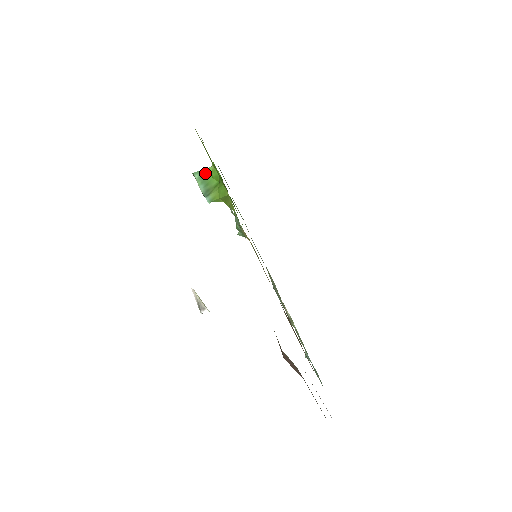
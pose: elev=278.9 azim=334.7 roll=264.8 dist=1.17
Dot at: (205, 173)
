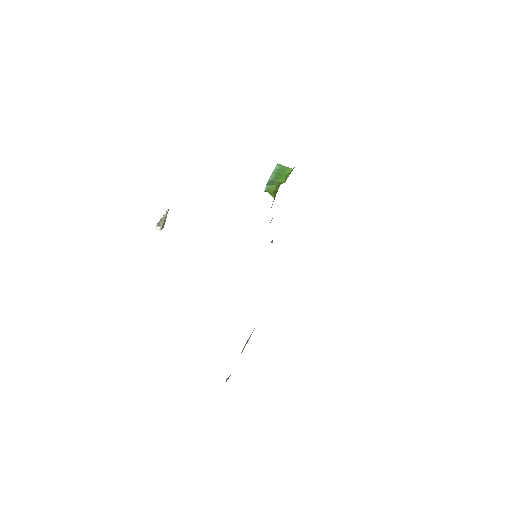
Dot at: (284, 169)
